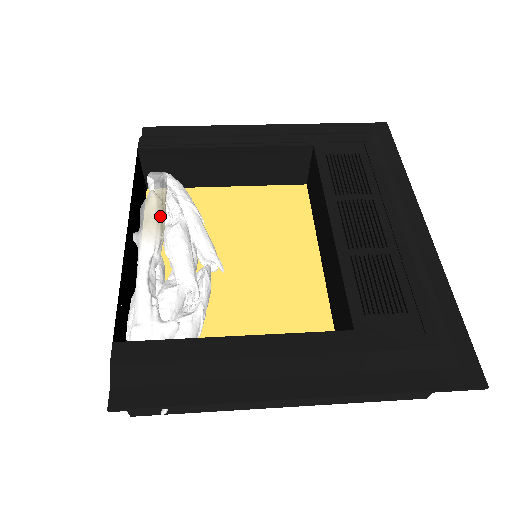
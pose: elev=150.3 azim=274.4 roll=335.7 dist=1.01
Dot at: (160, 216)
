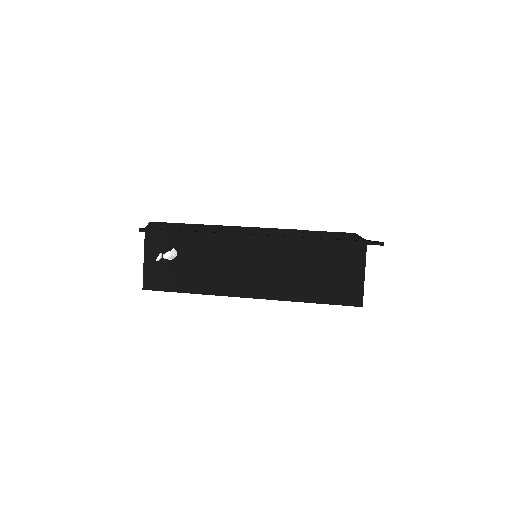
Dot at: occluded
